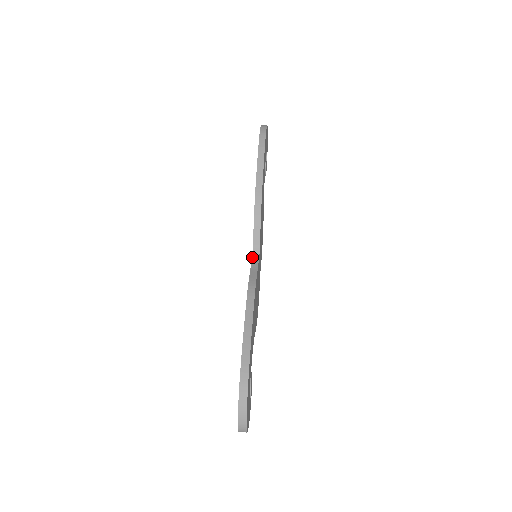
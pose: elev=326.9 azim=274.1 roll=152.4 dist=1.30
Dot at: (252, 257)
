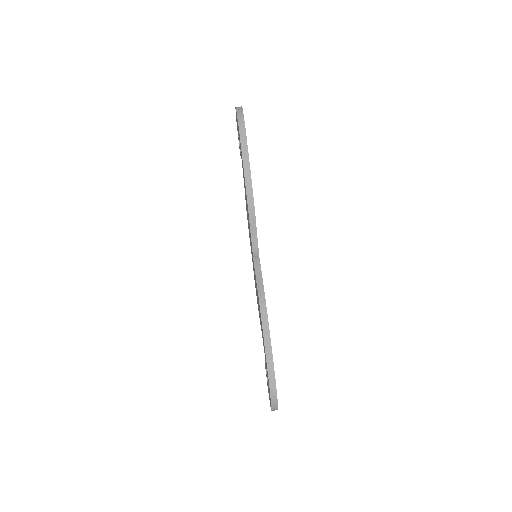
Dot at: (253, 260)
